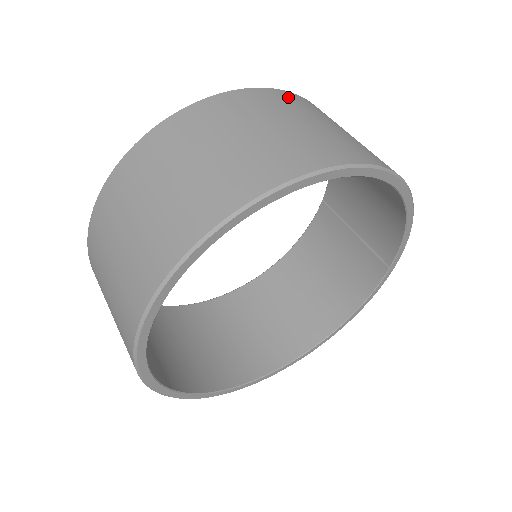
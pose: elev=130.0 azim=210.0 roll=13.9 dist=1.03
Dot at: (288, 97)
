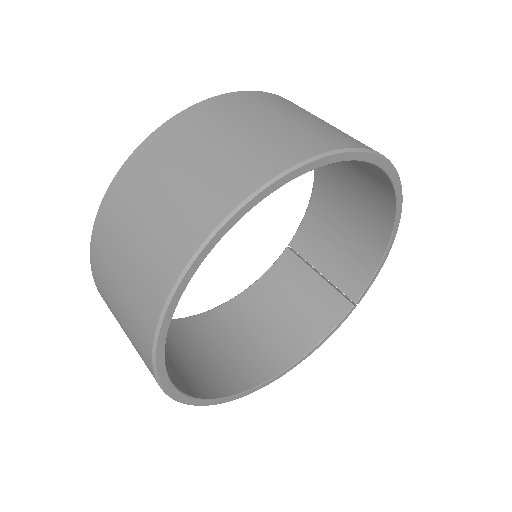
Dot at: occluded
